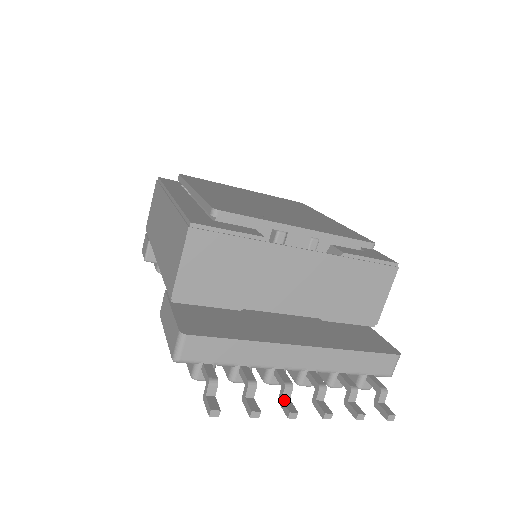
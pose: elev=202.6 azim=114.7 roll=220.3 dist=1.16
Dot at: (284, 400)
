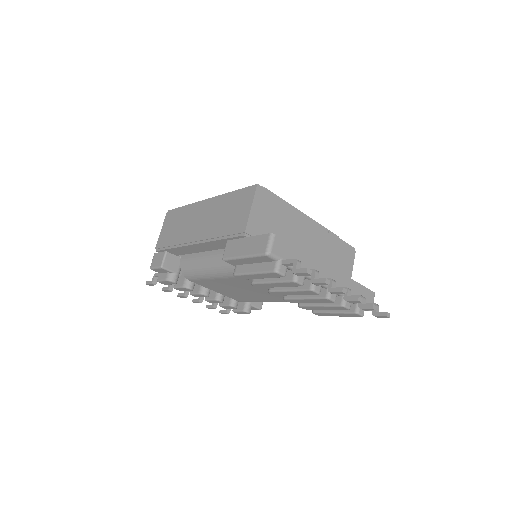
Dot at: (333, 288)
